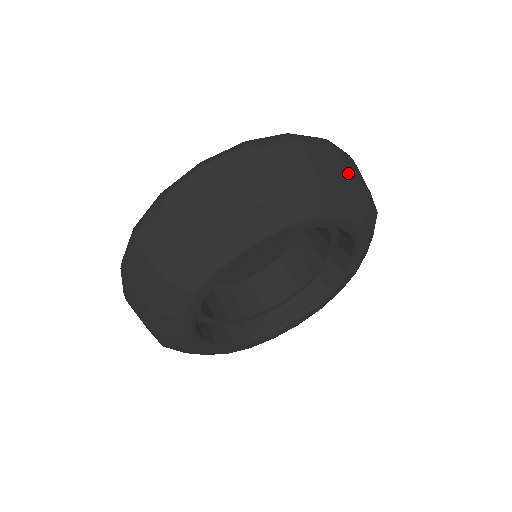
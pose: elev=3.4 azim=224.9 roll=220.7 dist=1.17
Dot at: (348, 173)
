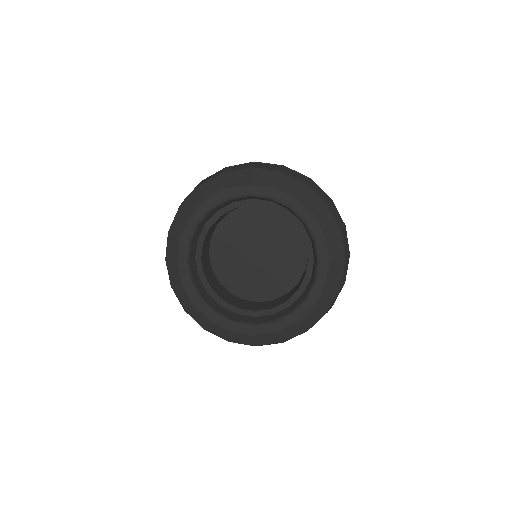
Dot at: (253, 166)
